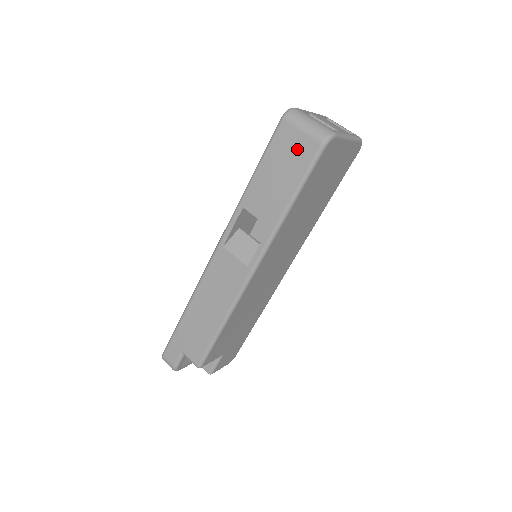
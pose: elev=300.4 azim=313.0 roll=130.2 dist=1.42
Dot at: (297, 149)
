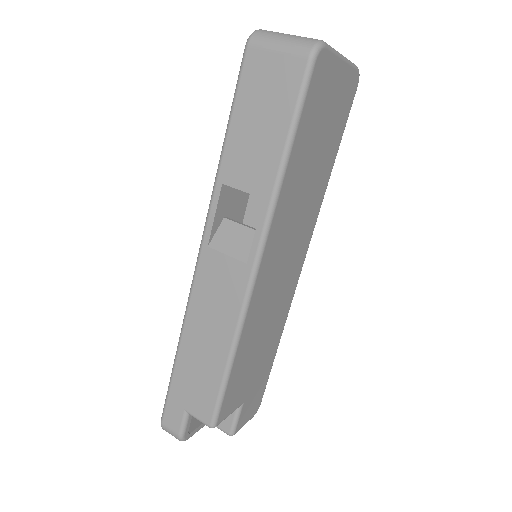
Dot at: (276, 77)
